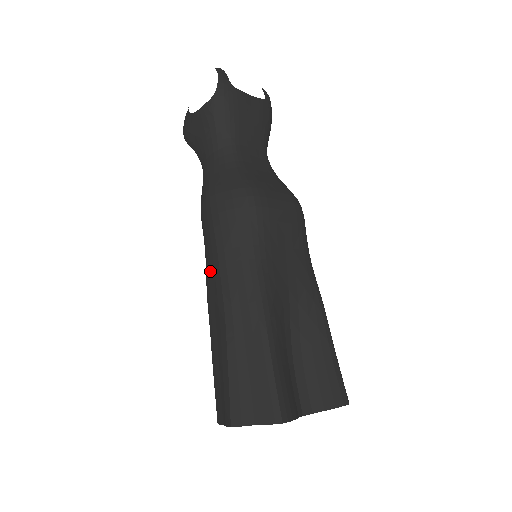
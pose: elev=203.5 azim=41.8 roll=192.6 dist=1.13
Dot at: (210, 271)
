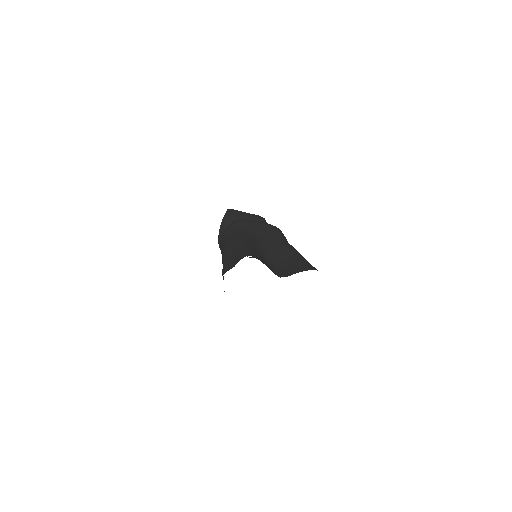
Dot at: occluded
